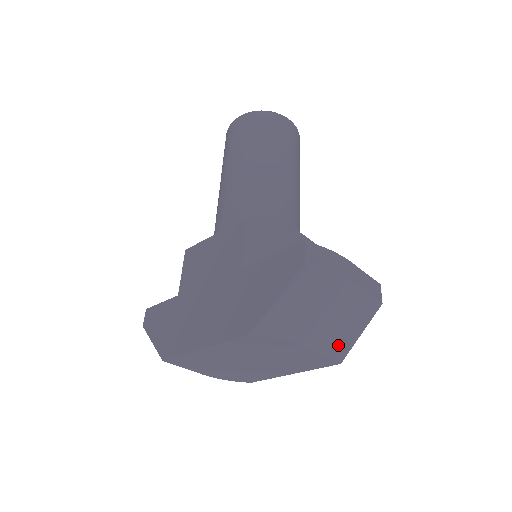
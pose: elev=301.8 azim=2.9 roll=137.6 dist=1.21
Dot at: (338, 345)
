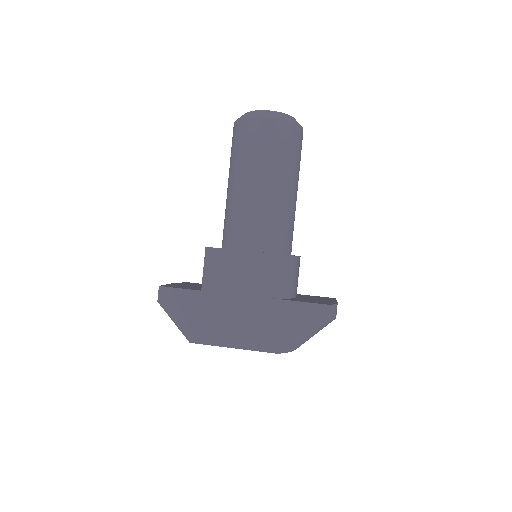
Dot at: occluded
